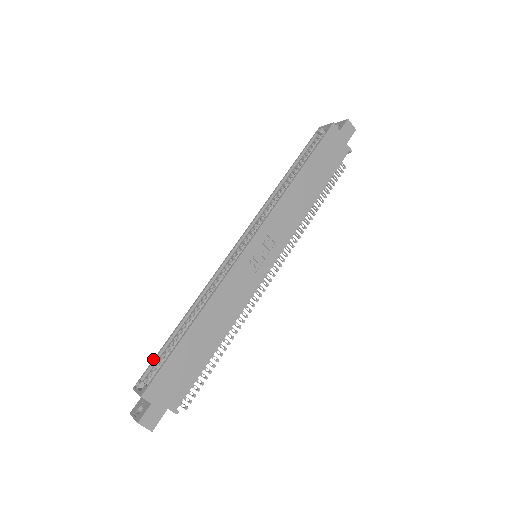
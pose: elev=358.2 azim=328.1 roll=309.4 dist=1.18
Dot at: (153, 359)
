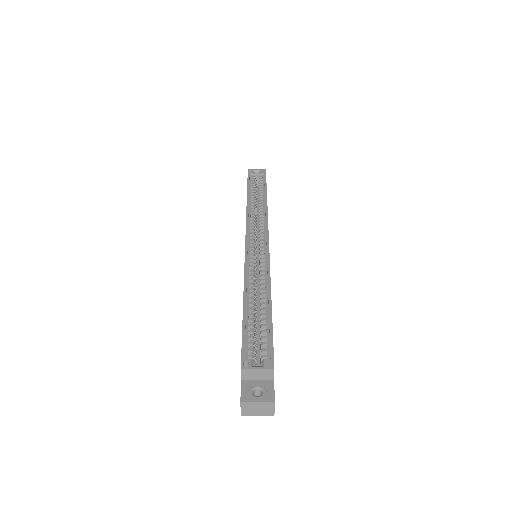
Dot at: (242, 337)
